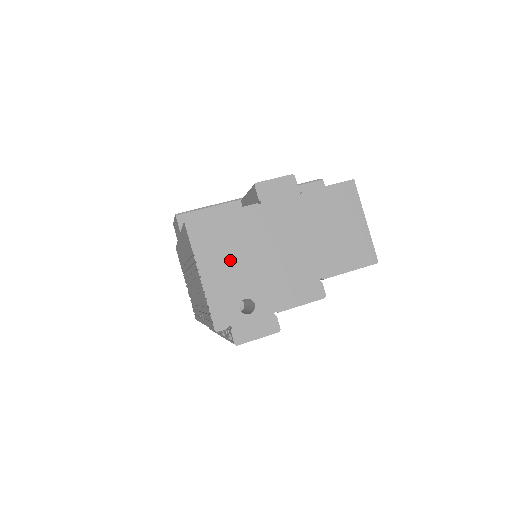
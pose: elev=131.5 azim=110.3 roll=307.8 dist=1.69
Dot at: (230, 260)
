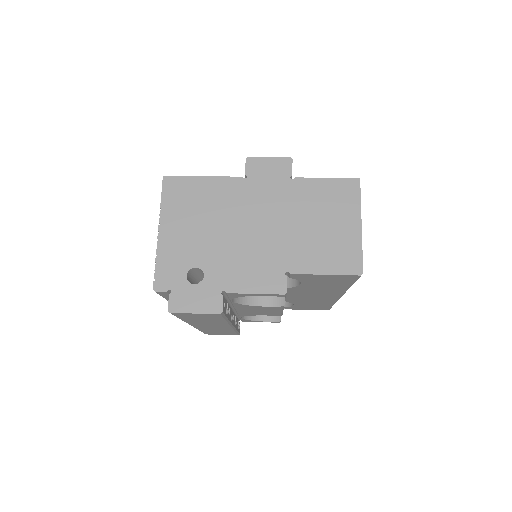
Dot at: (194, 224)
